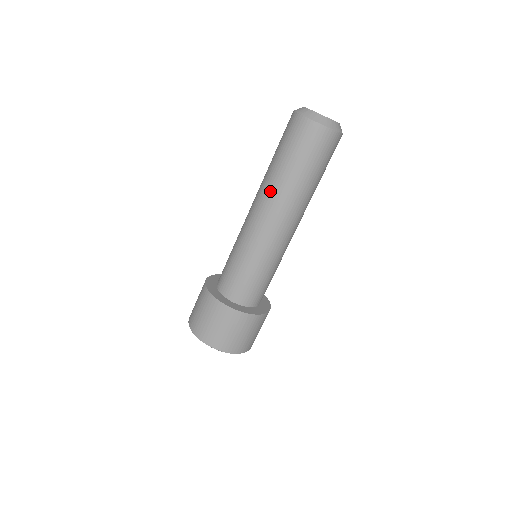
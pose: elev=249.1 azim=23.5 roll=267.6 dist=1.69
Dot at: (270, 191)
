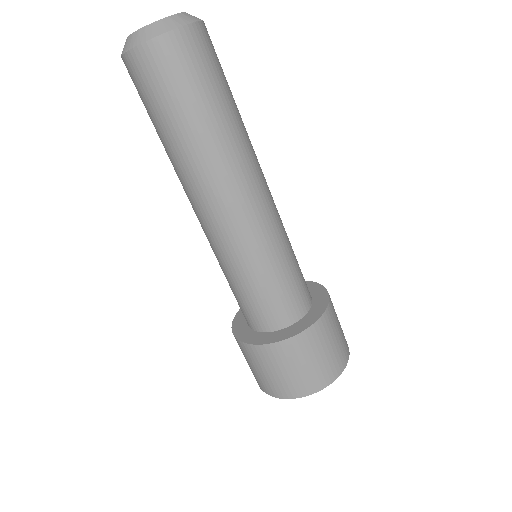
Dot at: (221, 165)
